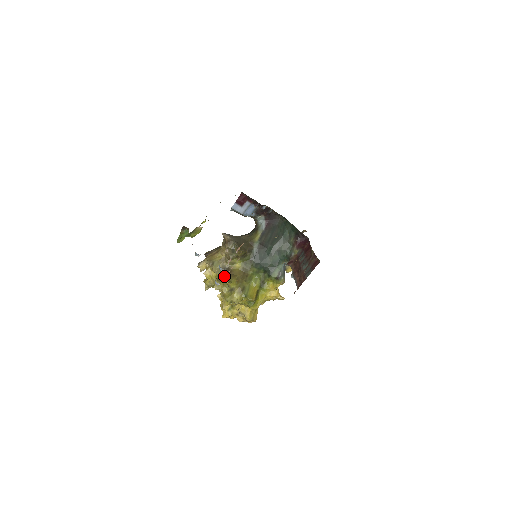
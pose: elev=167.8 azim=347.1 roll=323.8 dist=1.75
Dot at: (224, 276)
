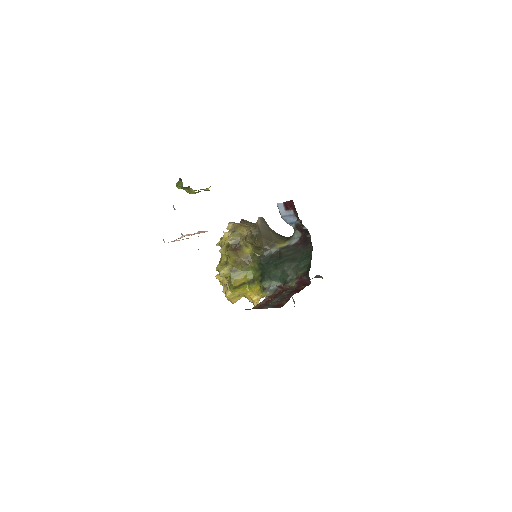
Dot at: (232, 248)
